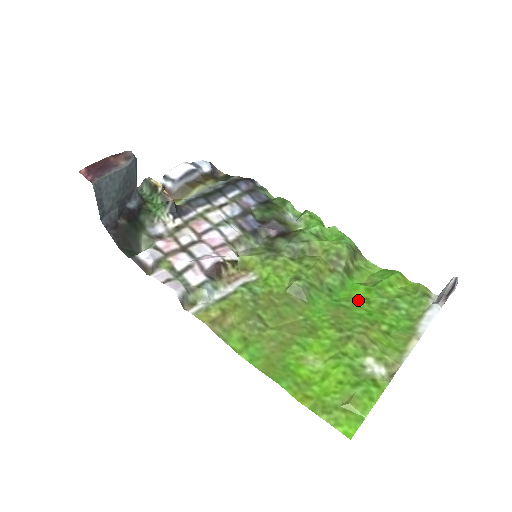
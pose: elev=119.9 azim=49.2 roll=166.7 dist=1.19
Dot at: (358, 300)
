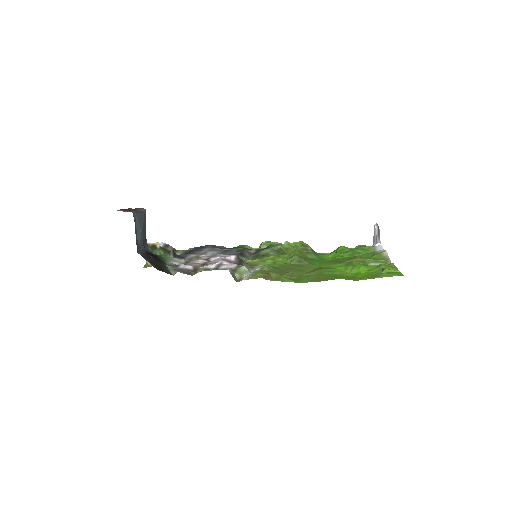
Dot at: (335, 257)
